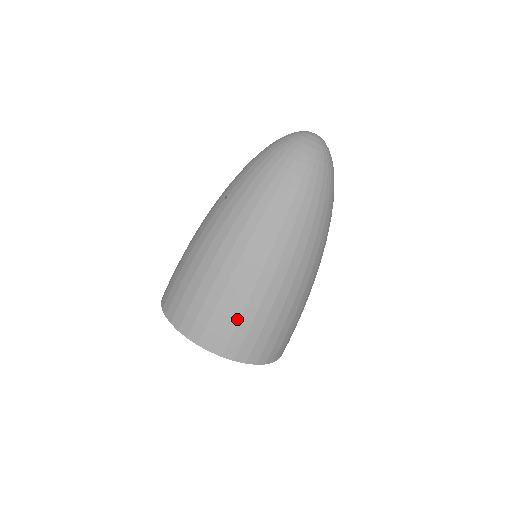
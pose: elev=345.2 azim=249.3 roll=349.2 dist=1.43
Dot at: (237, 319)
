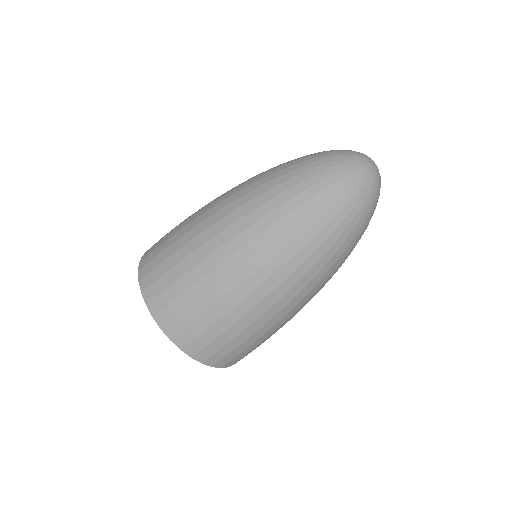
Dot at: occluded
